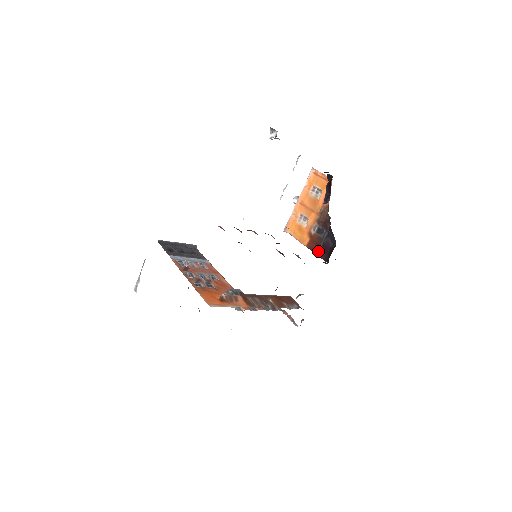
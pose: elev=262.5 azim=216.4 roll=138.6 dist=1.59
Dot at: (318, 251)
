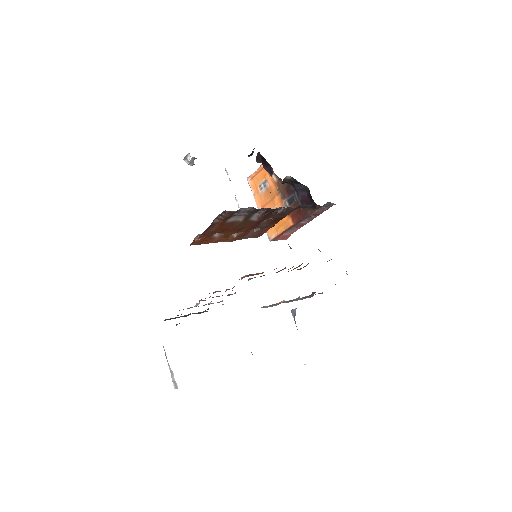
Dot at: (303, 212)
